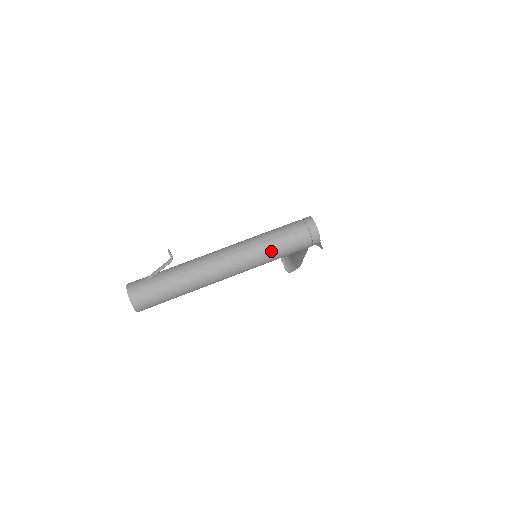
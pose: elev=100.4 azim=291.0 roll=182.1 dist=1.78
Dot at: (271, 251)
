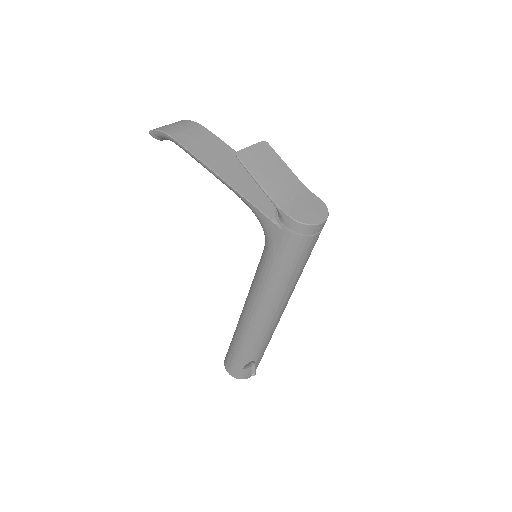
Dot at: occluded
